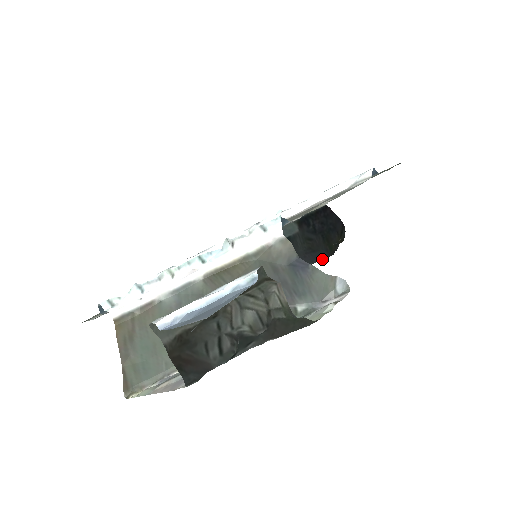
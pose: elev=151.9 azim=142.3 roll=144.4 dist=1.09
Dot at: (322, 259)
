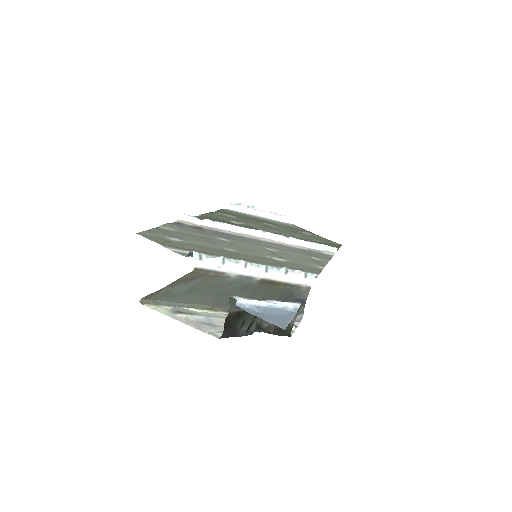
Dot at: occluded
